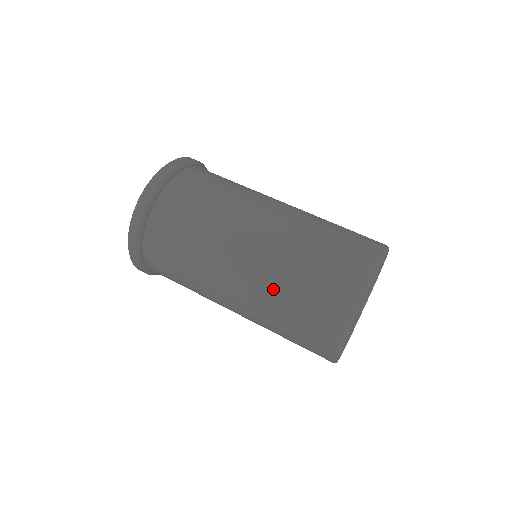
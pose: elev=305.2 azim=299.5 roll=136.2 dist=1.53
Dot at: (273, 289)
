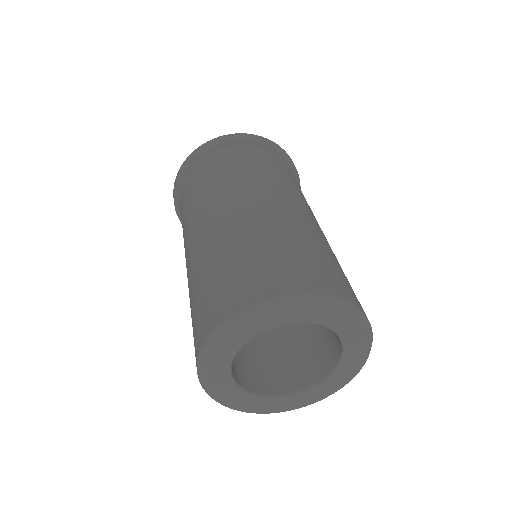
Dot at: (190, 288)
